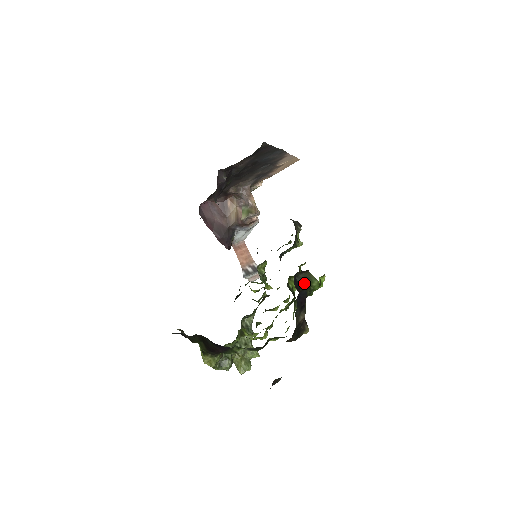
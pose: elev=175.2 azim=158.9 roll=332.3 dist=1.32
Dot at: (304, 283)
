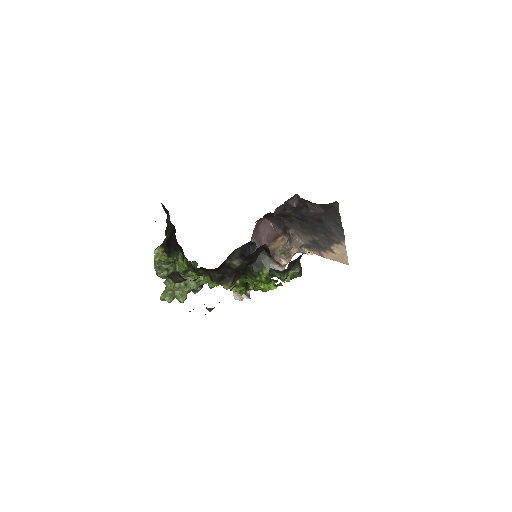
Dot at: (261, 262)
